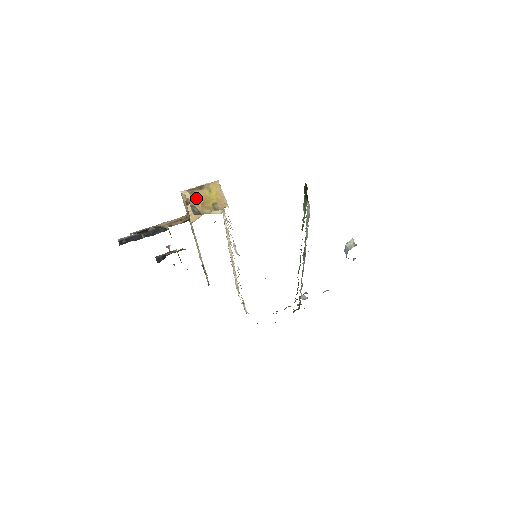
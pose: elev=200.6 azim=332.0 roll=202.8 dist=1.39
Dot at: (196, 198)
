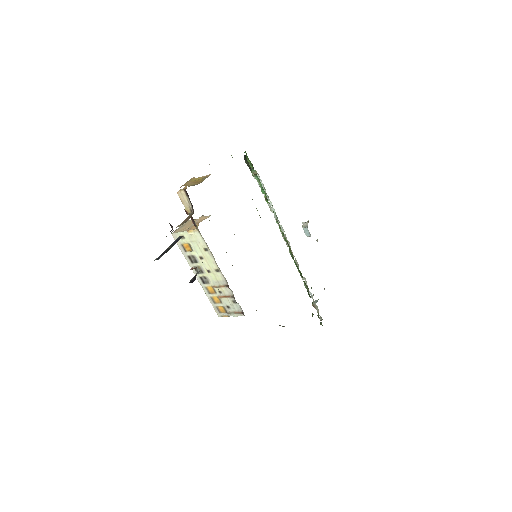
Dot at: (189, 184)
